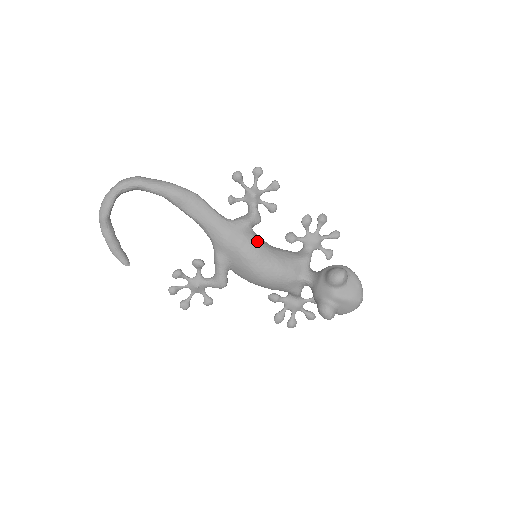
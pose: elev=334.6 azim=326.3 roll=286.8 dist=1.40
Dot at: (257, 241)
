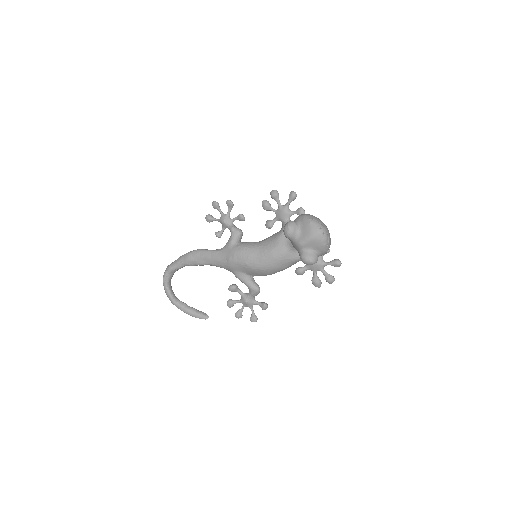
Dot at: (243, 248)
